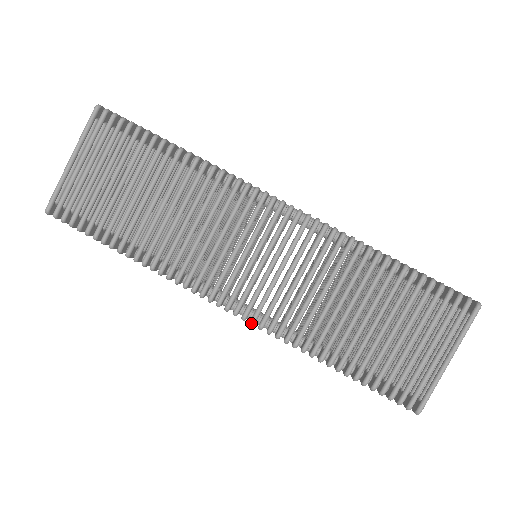
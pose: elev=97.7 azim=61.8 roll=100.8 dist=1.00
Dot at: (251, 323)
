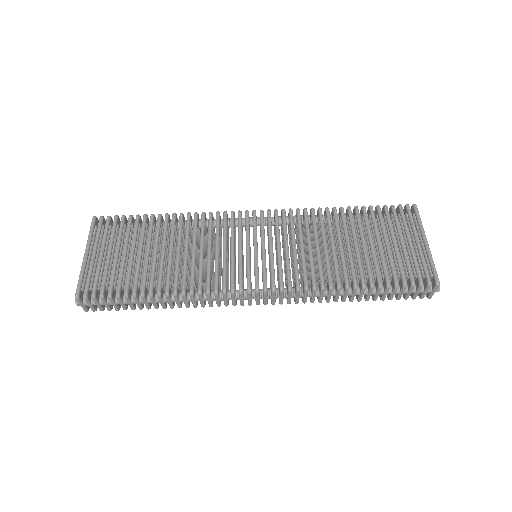
Dot at: (281, 289)
